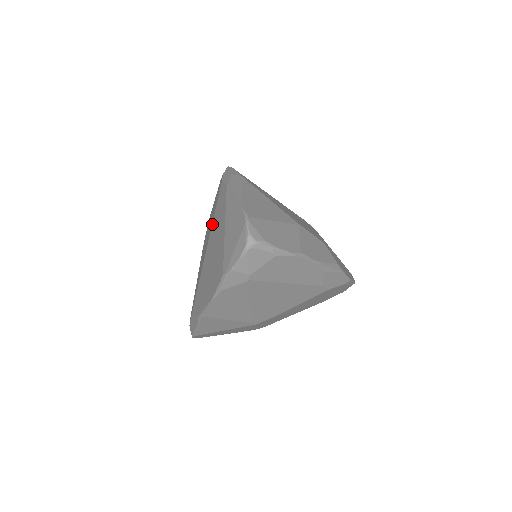
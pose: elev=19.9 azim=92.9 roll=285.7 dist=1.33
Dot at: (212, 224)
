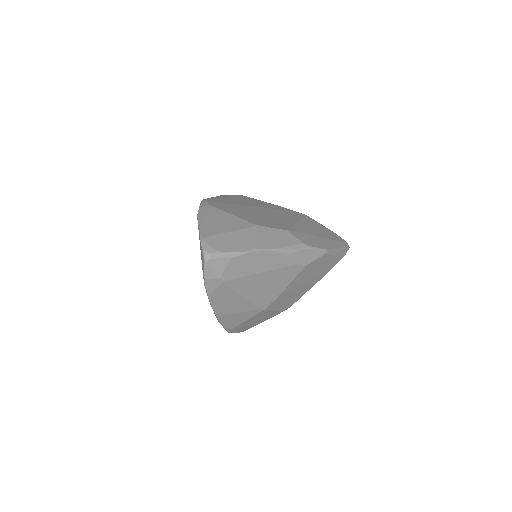
Dot at: occluded
